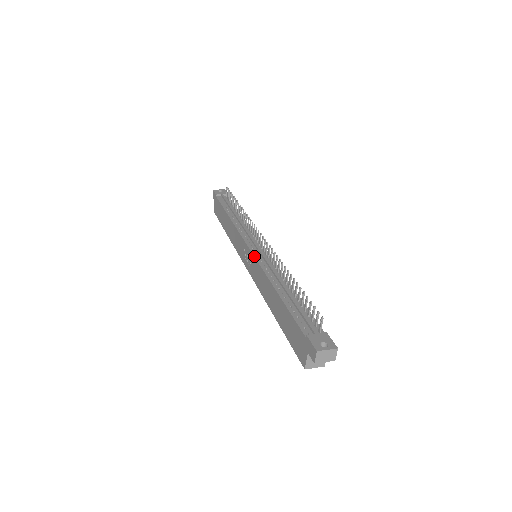
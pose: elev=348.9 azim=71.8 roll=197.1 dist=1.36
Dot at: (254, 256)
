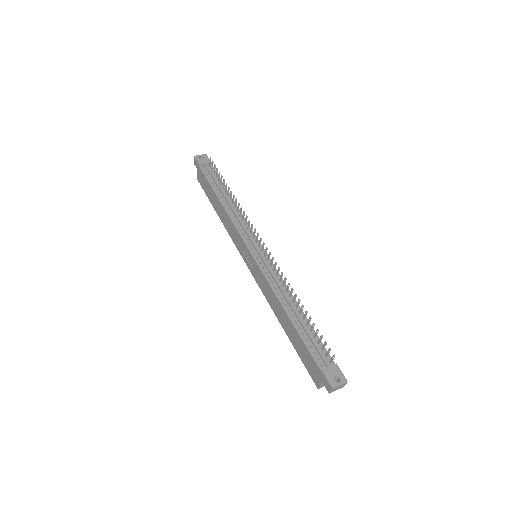
Dot at: (258, 265)
